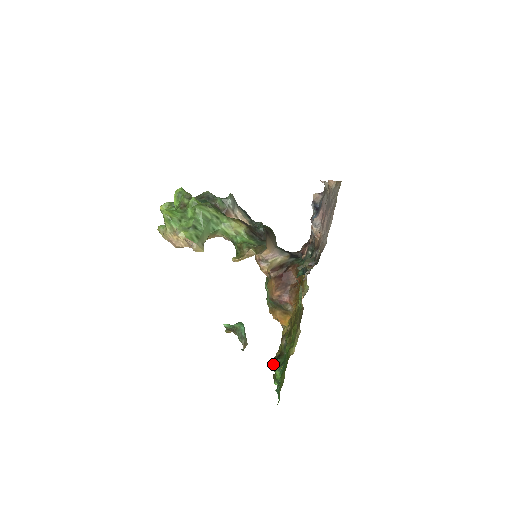
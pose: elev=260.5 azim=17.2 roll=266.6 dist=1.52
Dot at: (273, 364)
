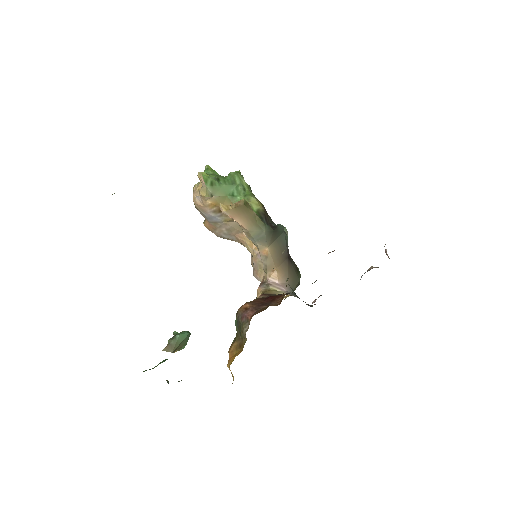
Dot at: occluded
